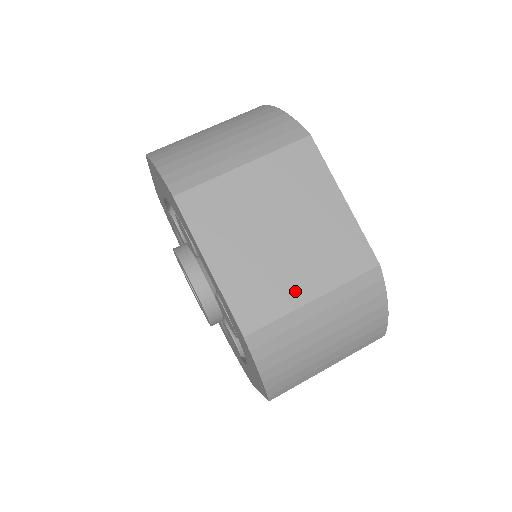
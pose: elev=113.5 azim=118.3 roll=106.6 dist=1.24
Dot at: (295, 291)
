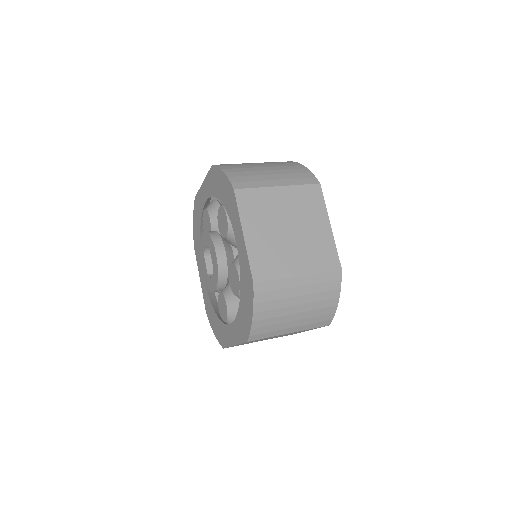
Dot at: (290, 267)
